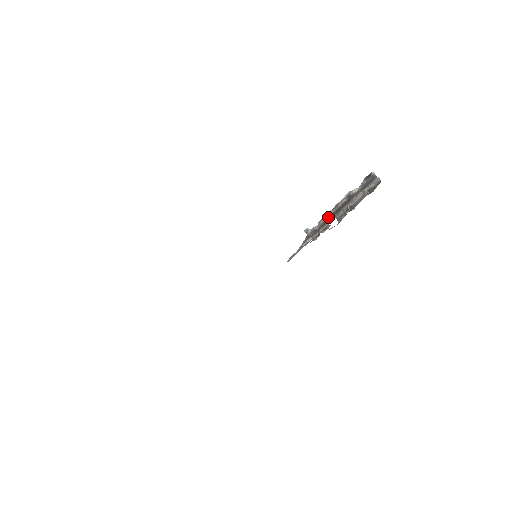
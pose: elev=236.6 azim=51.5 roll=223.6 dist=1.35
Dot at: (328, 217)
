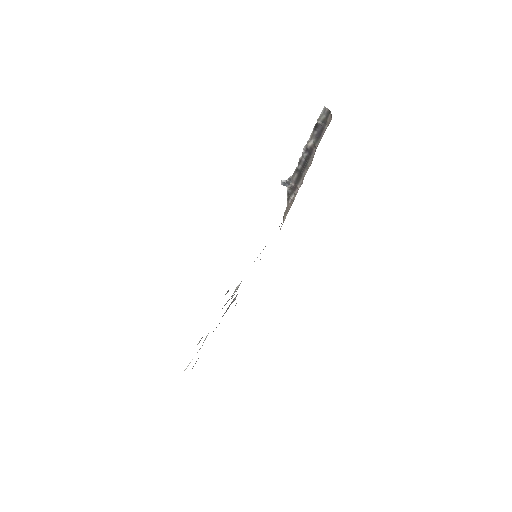
Dot at: (298, 173)
